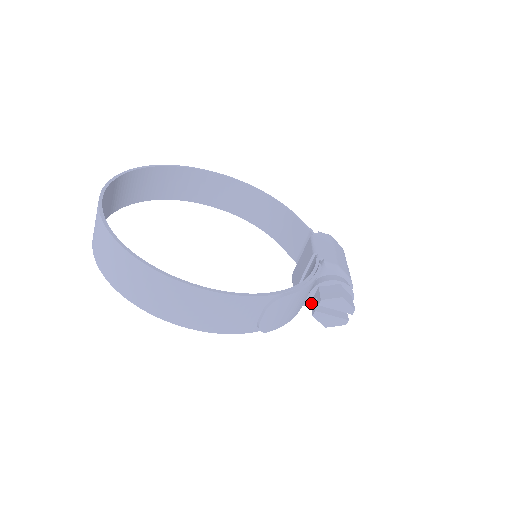
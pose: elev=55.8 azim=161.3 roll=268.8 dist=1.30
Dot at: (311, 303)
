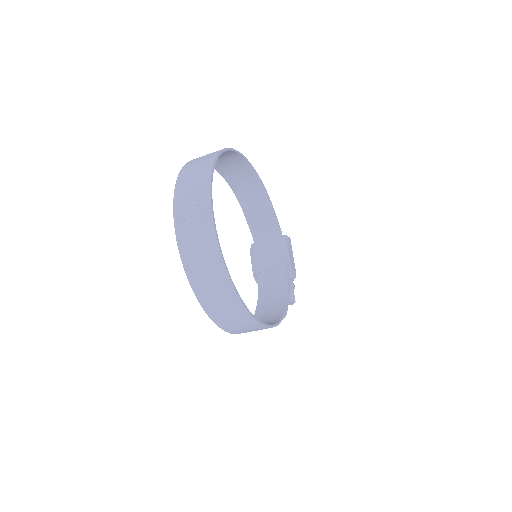
Dot at: occluded
